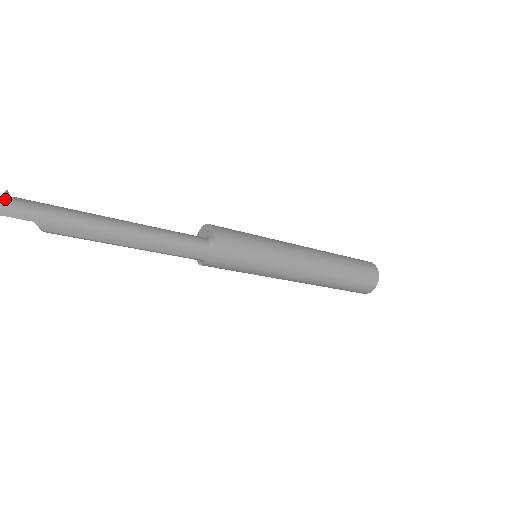
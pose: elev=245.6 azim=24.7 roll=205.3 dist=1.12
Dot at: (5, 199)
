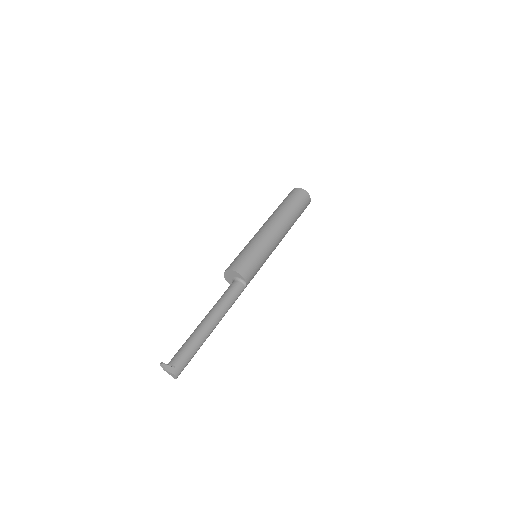
Dot at: (176, 373)
